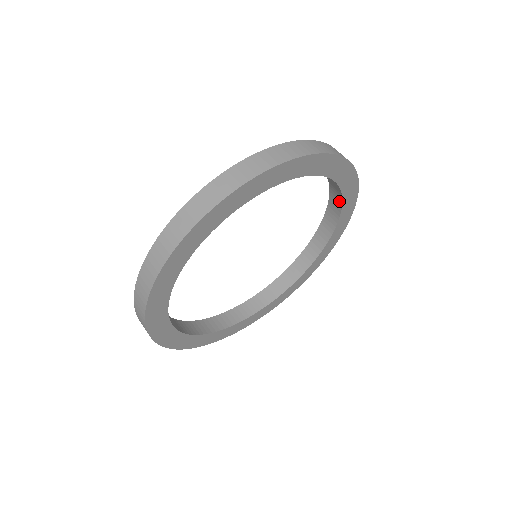
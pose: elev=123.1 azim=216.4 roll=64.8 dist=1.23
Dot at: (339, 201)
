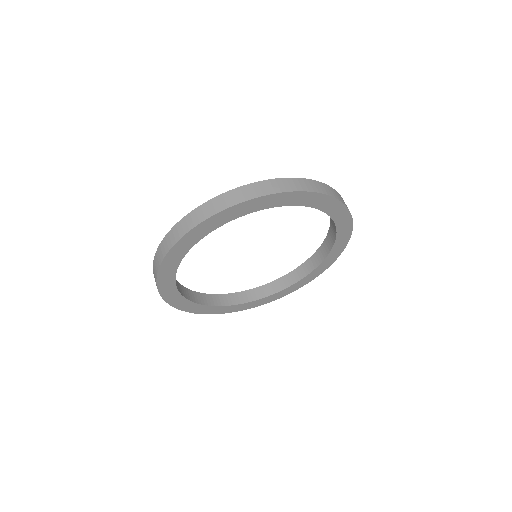
Dot at: occluded
